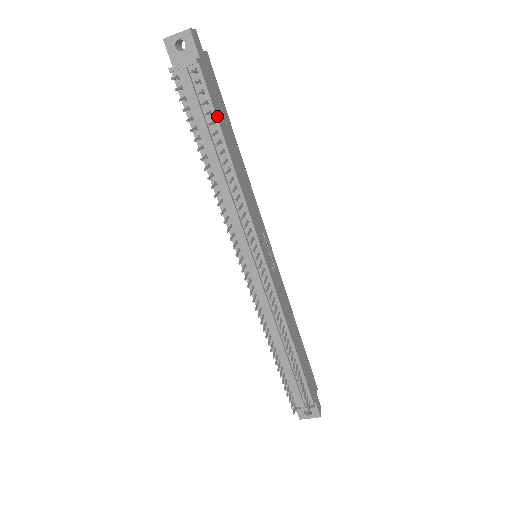
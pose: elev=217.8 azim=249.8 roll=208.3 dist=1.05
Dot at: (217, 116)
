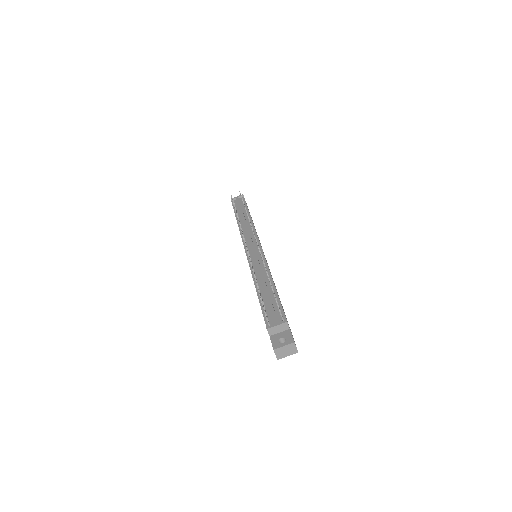
Dot at: occluded
